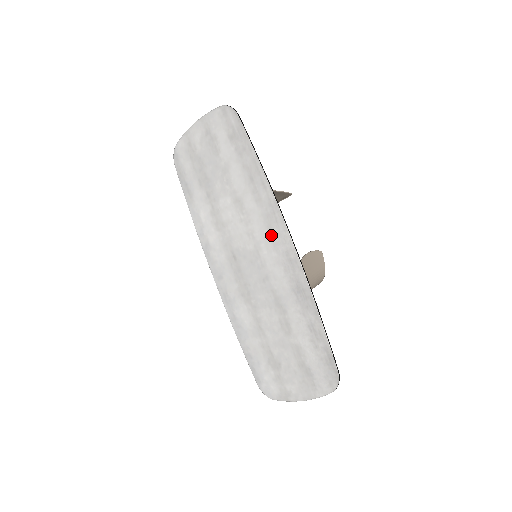
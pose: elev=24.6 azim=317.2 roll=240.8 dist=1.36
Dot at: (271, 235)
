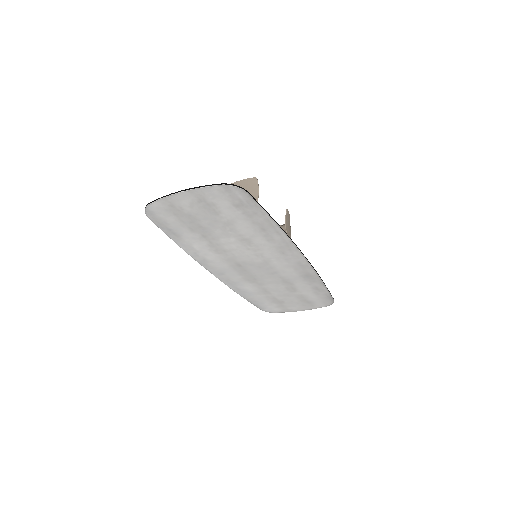
Dot at: (283, 256)
